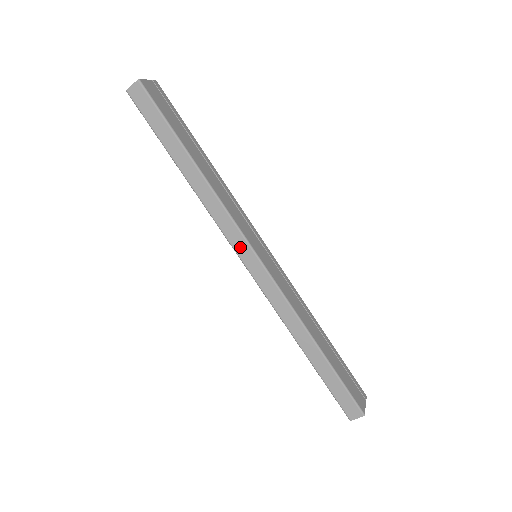
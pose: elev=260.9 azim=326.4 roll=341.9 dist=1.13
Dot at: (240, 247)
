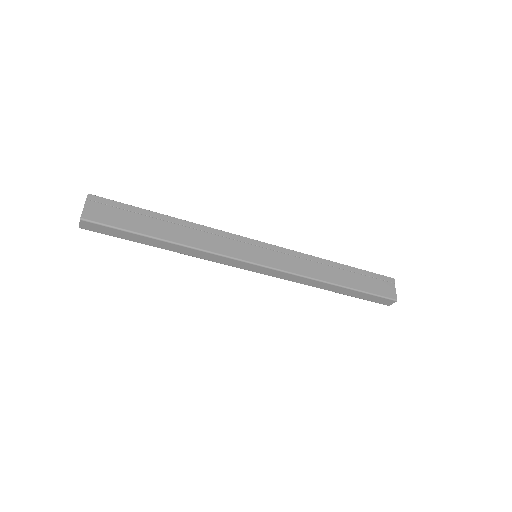
Dot at: (241, 266)
